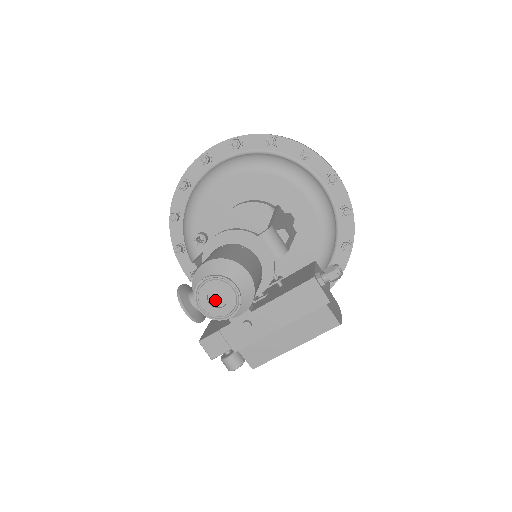
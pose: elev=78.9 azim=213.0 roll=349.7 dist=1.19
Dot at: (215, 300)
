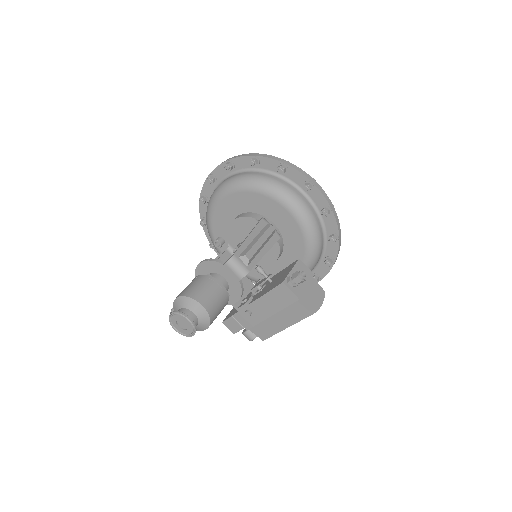
Dot at: (182, 325)
